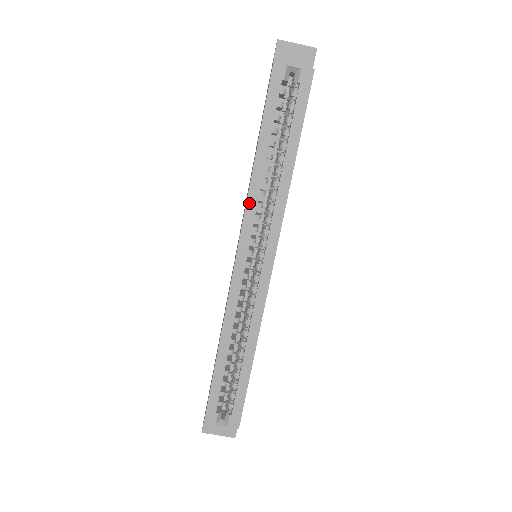
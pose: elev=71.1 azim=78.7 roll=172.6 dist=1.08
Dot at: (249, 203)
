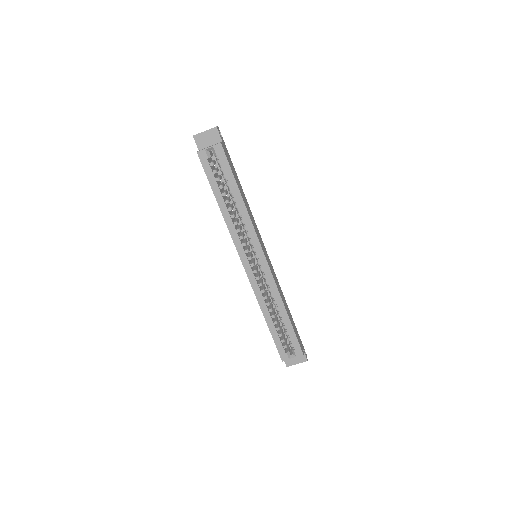
Dot at: (231, 233)
